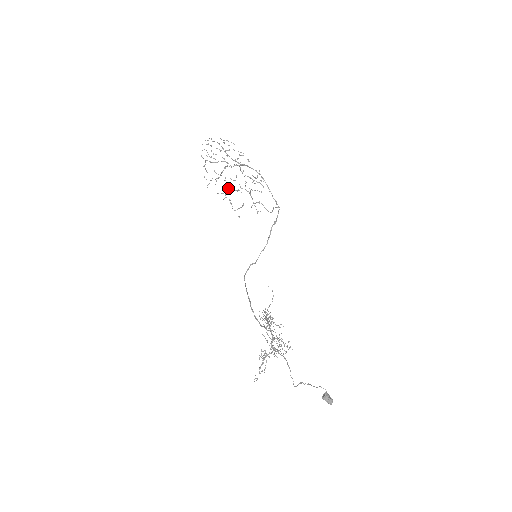
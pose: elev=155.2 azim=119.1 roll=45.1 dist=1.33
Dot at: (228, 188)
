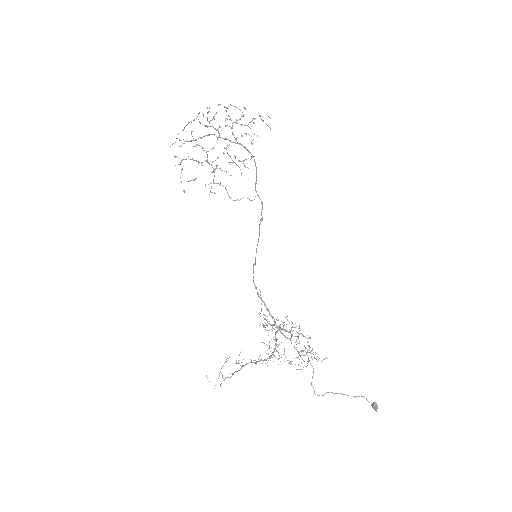
Dot at: occluded
